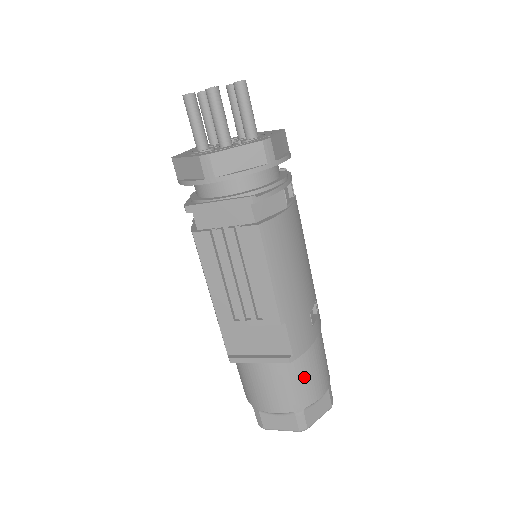
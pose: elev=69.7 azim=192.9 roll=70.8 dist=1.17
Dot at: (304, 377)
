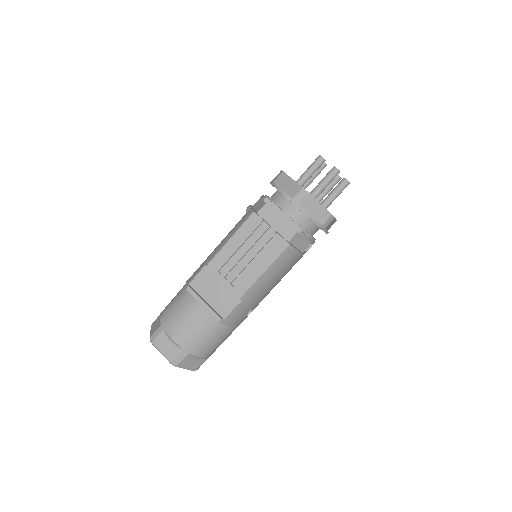
Dot at: (210, 337)
